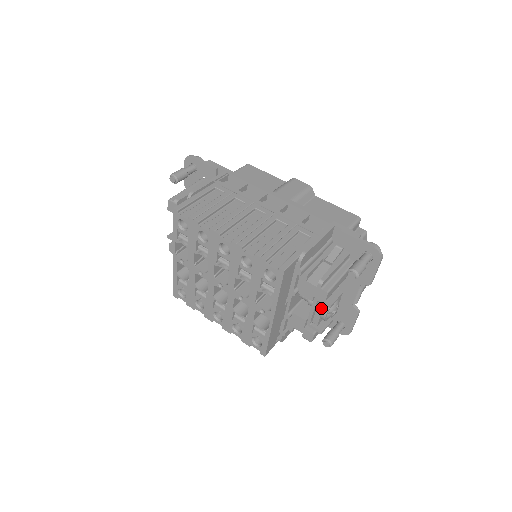
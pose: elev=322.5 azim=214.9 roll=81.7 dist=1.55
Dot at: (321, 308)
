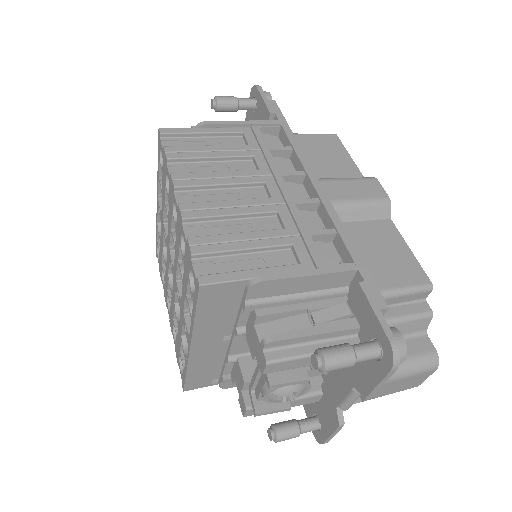
Dot at: (264, 379)
